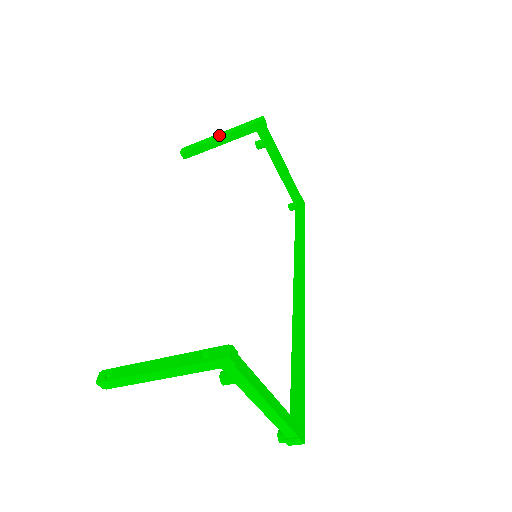
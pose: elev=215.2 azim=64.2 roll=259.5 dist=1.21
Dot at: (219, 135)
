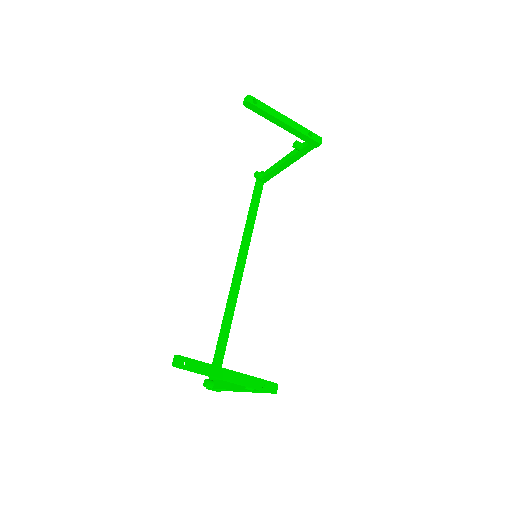
Dot at: (286, 120)
